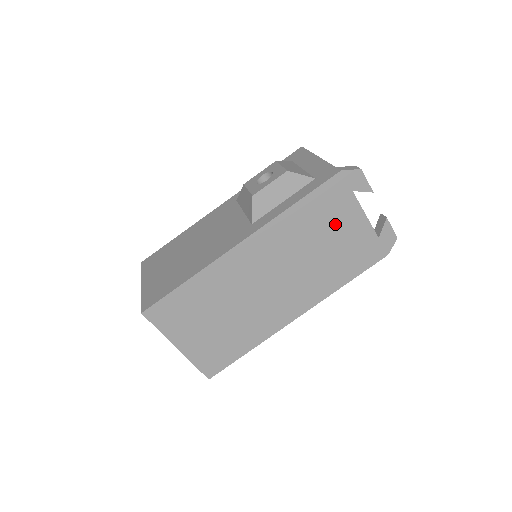
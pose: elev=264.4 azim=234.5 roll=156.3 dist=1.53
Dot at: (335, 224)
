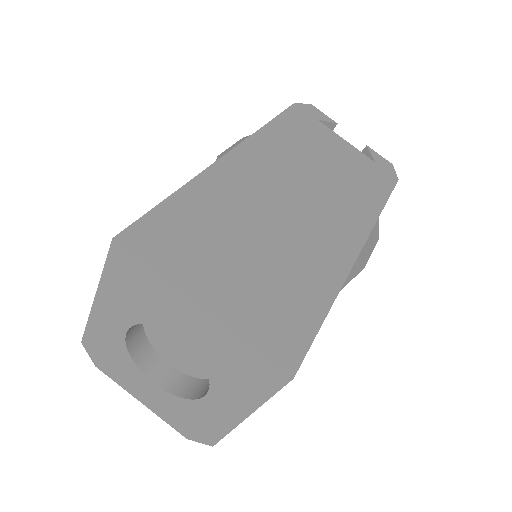
Dot at: (323, 145)
